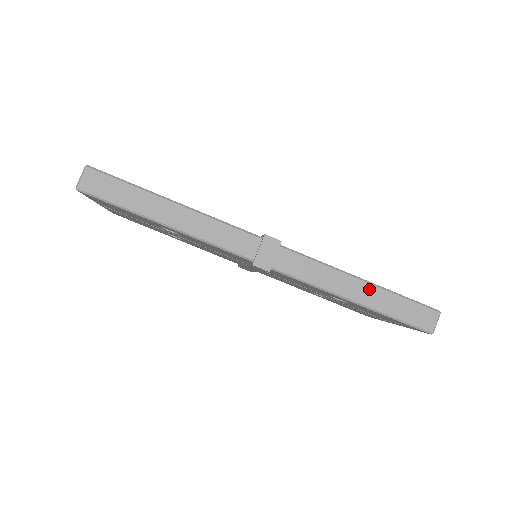
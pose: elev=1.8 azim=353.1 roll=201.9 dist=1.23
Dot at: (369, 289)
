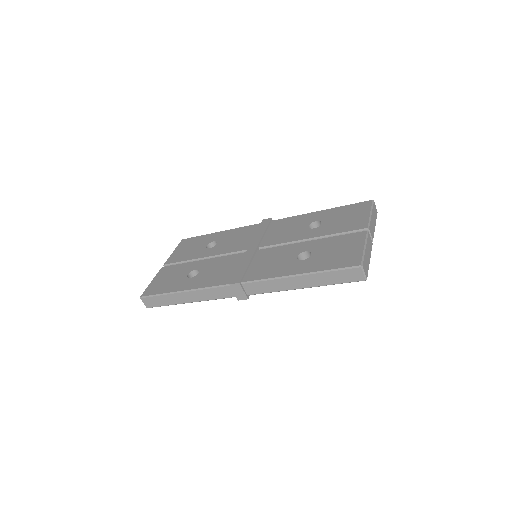
Dot at: (306, 278)
